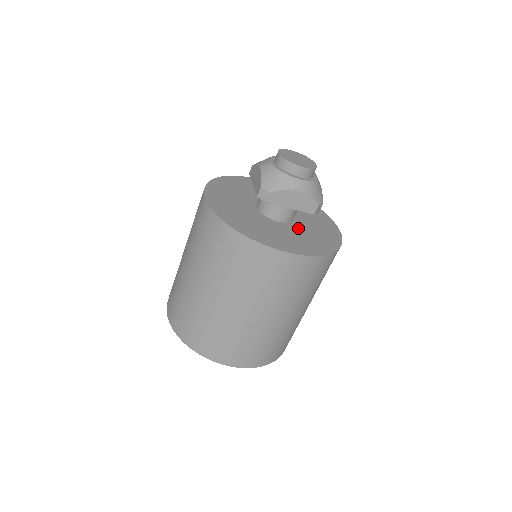
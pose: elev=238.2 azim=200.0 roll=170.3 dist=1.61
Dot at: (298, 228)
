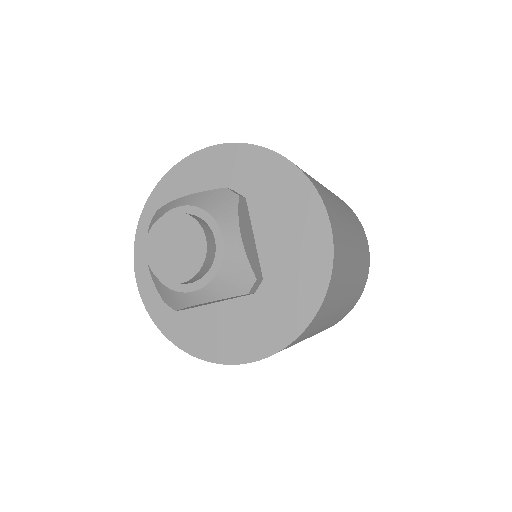
Dot at: occluded
